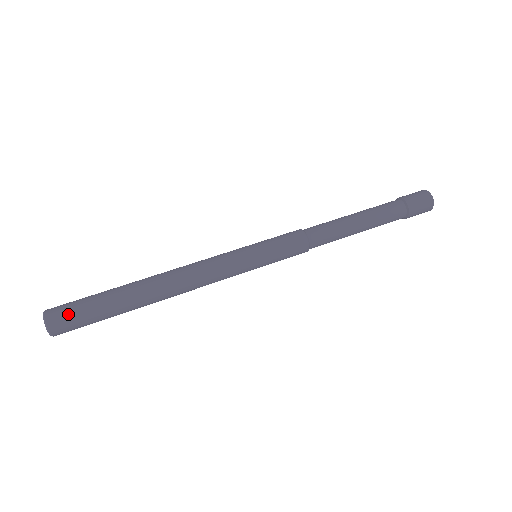
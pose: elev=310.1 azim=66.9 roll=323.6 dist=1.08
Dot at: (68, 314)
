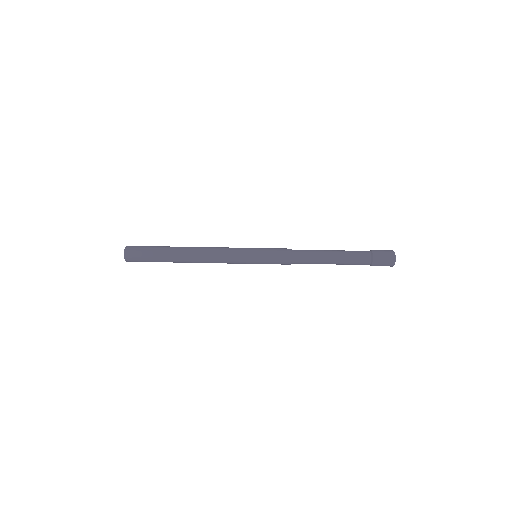
Dot at: (139, 246)
